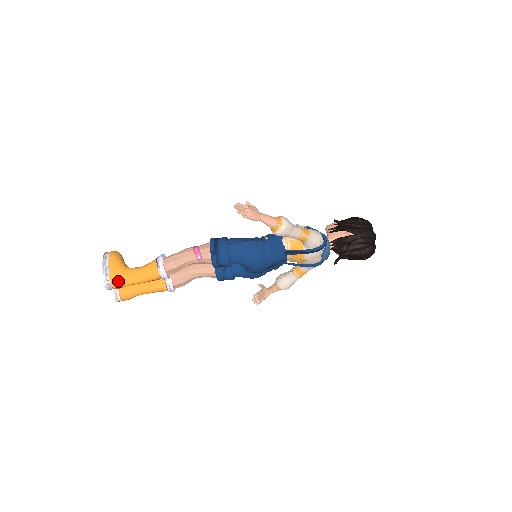
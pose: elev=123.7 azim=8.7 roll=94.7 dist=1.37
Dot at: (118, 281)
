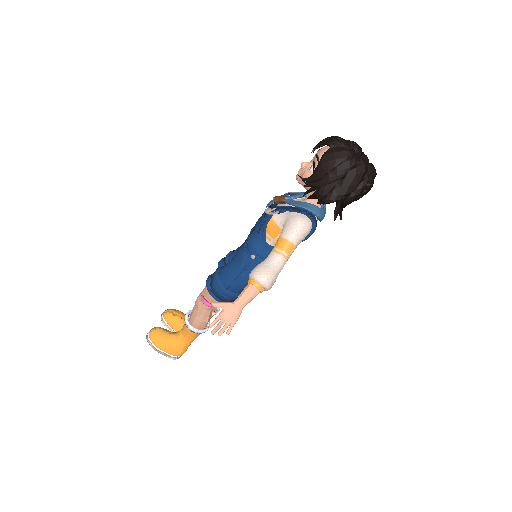
Dot at: (181, 353)
